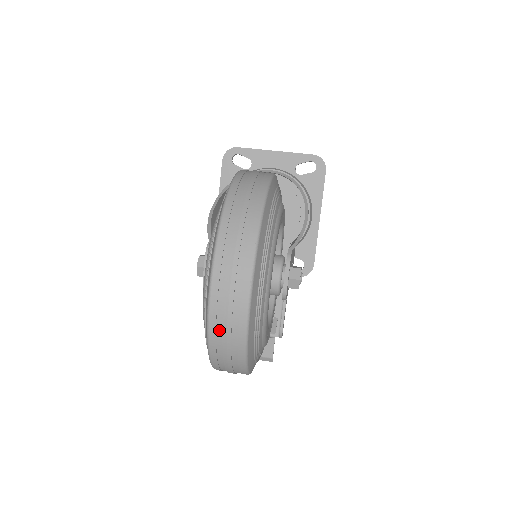
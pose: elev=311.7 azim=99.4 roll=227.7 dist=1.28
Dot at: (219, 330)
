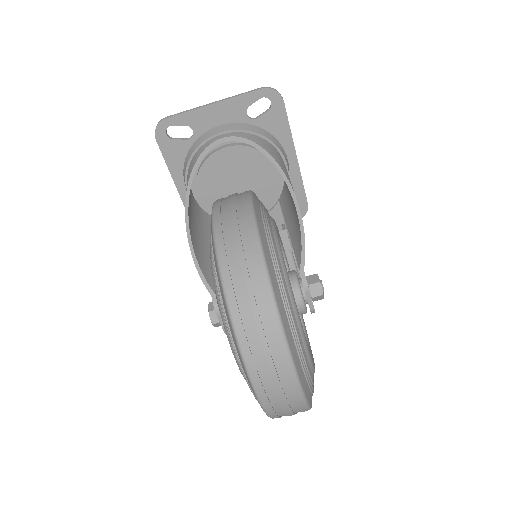
Dot at: (280, 414)
